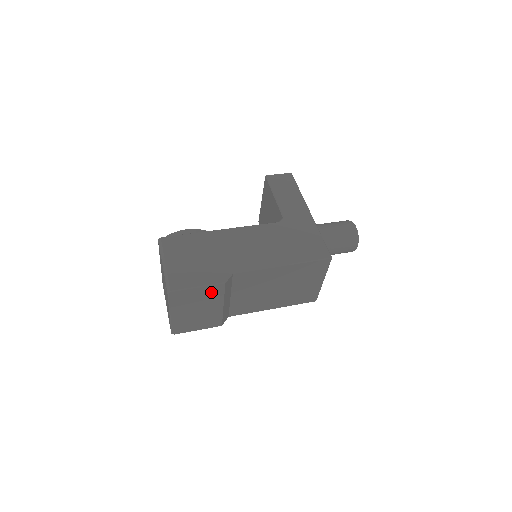
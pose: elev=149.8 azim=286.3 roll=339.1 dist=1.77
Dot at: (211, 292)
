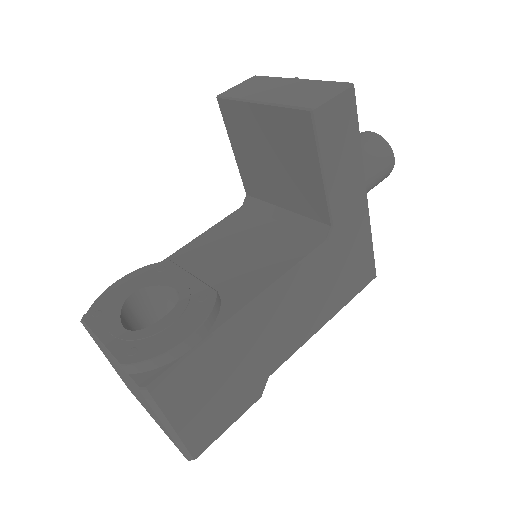
Dot at: occluded
